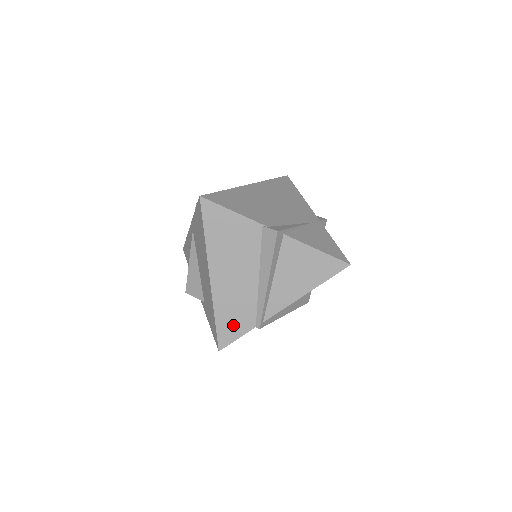
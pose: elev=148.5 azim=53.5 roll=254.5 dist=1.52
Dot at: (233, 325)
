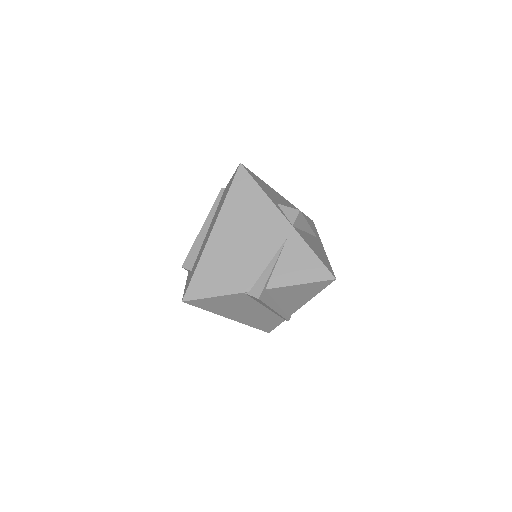
Dot at: (268, 325)
